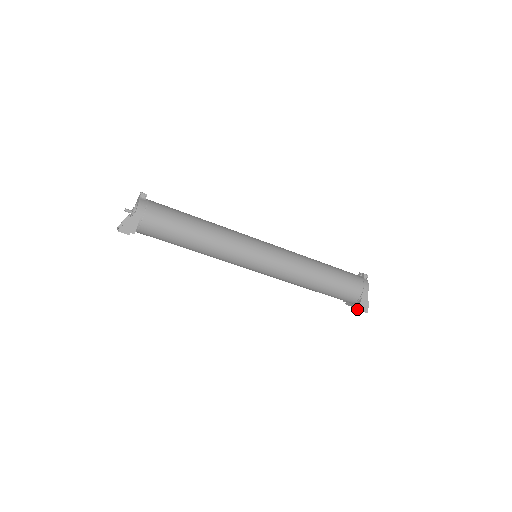
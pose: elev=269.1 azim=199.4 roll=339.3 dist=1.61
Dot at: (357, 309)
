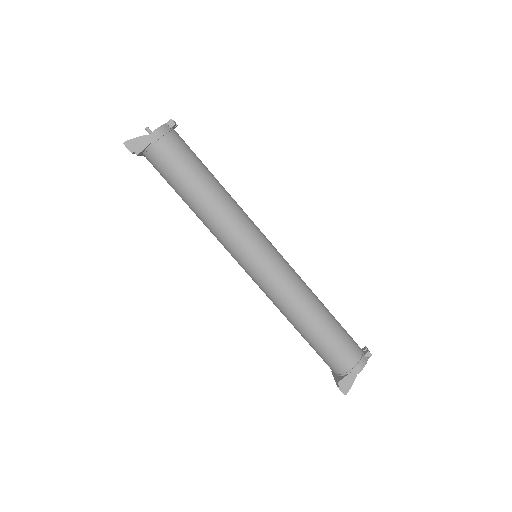
Dot at: (336, 383)
